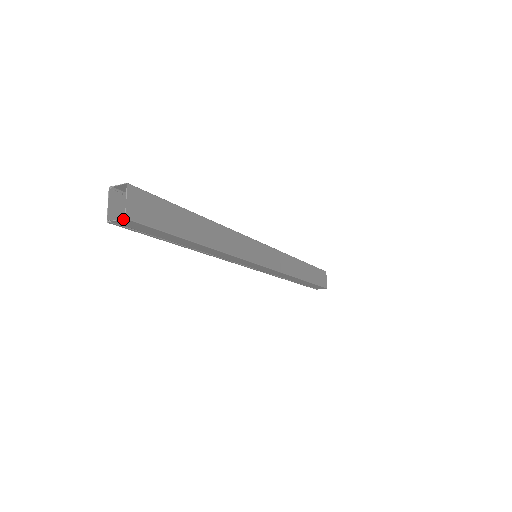
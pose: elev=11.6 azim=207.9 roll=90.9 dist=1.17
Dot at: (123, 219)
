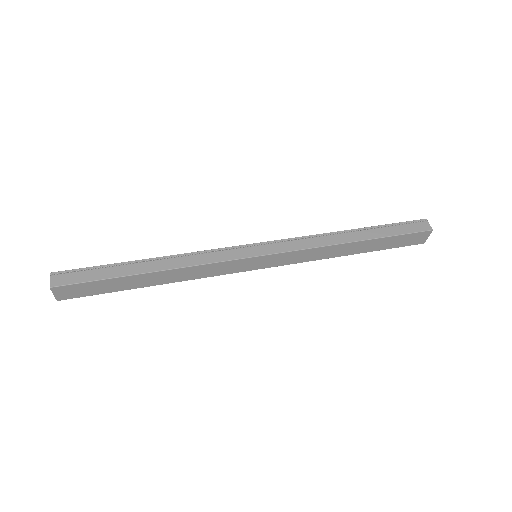
Dot at: (57, 299)
